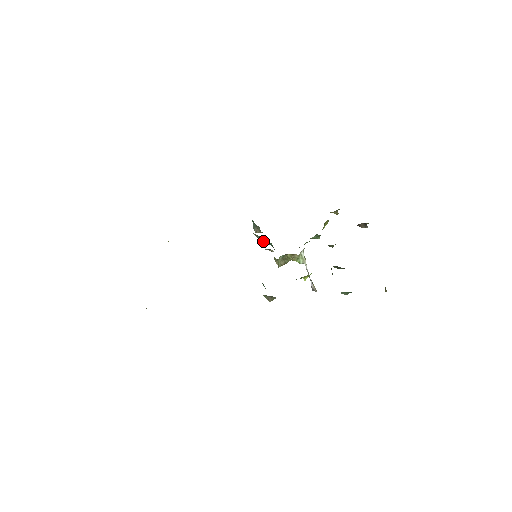
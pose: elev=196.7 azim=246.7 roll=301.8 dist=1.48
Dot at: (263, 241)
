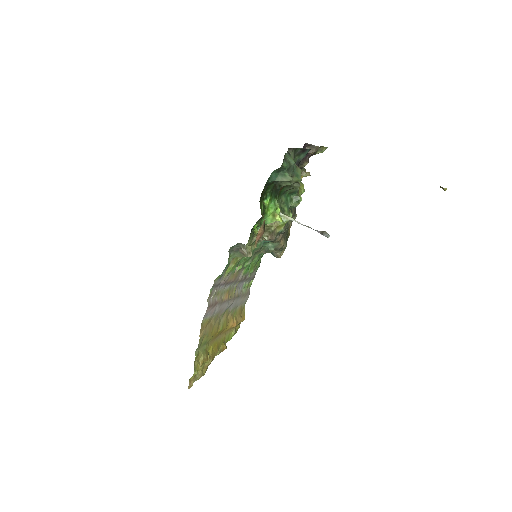
Dot at: (271, 250)
